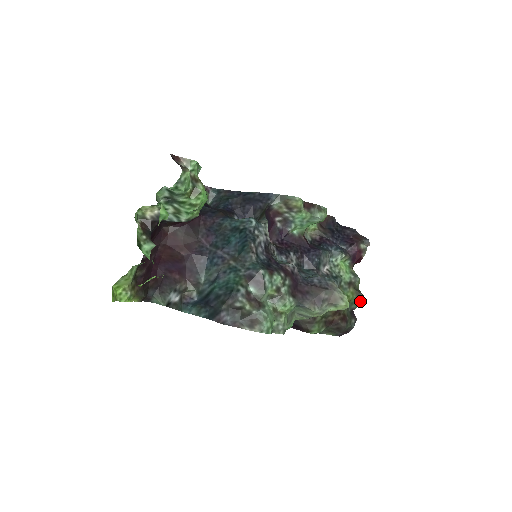
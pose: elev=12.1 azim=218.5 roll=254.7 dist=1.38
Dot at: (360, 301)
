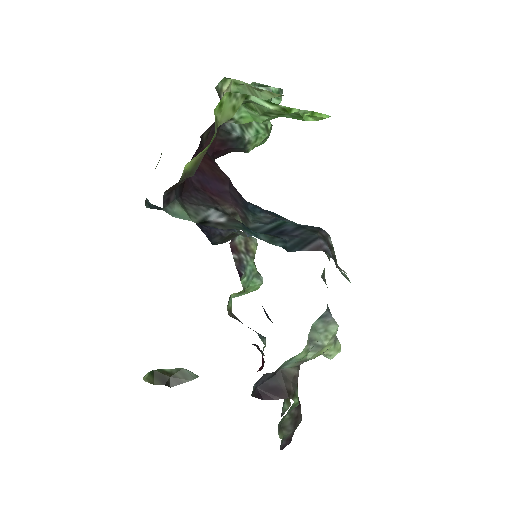
Dot at: (287, 403)
